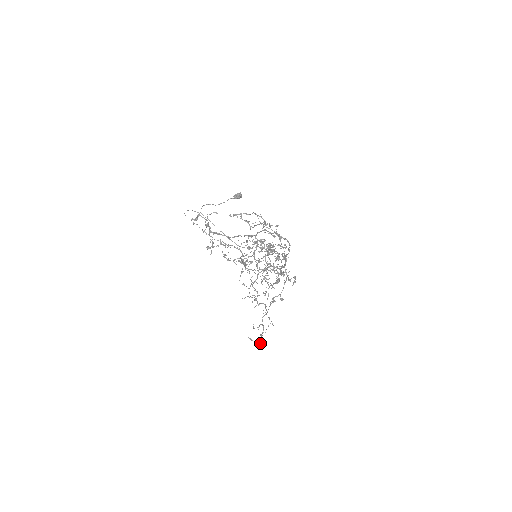
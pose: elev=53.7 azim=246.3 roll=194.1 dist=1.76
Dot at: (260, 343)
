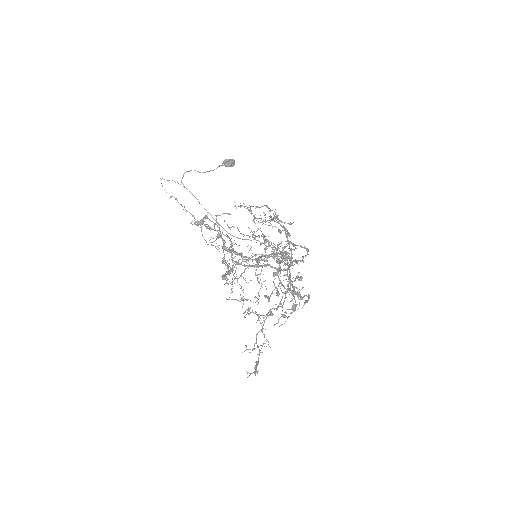
Dot at: (255, 373)
